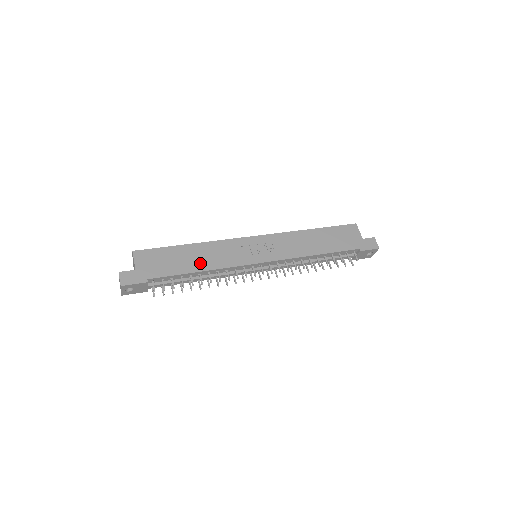
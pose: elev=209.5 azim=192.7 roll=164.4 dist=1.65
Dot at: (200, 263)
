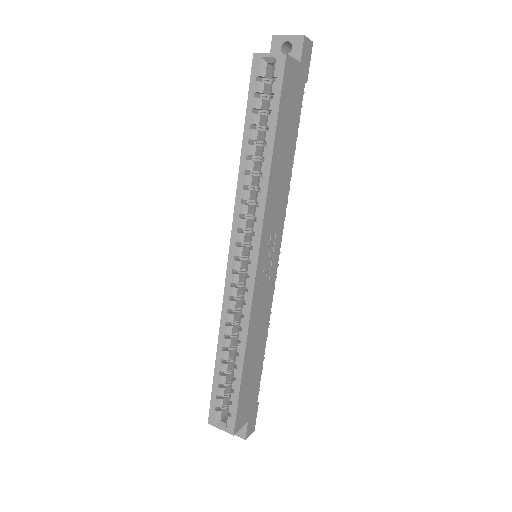
Dot at: (261, 344)
